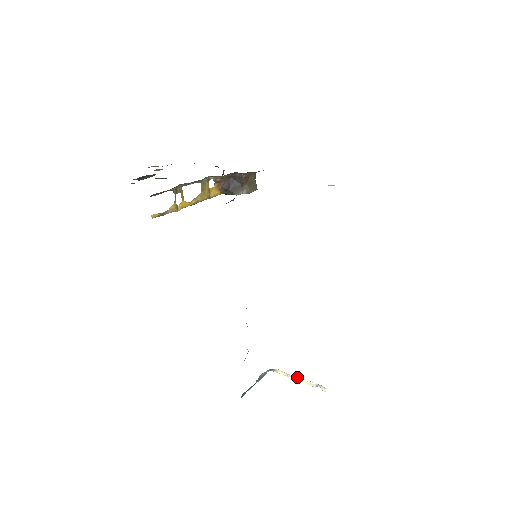
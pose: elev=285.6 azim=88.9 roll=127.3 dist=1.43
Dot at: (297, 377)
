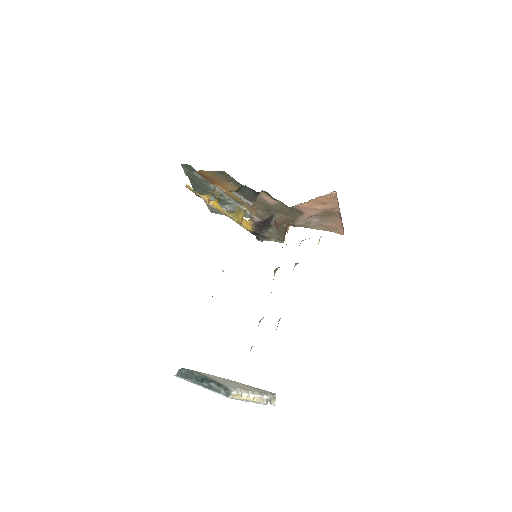
Dot at: (250, 392)
